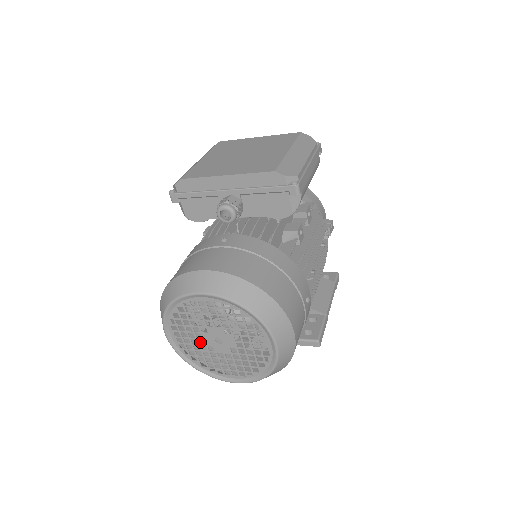
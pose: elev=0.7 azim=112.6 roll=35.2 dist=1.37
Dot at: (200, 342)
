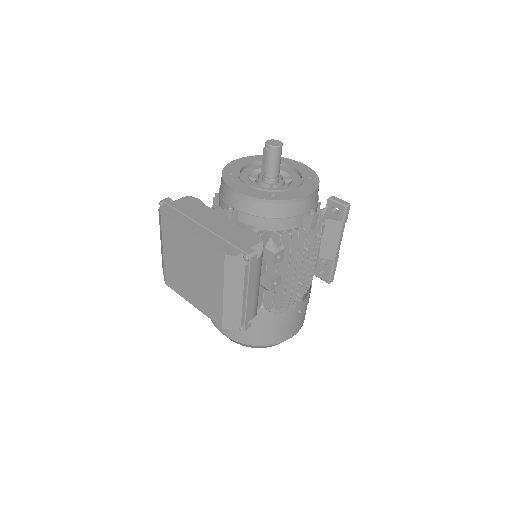
Dot at: occluded
